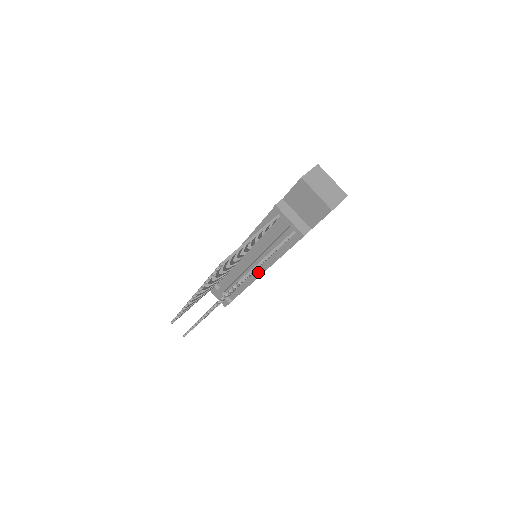
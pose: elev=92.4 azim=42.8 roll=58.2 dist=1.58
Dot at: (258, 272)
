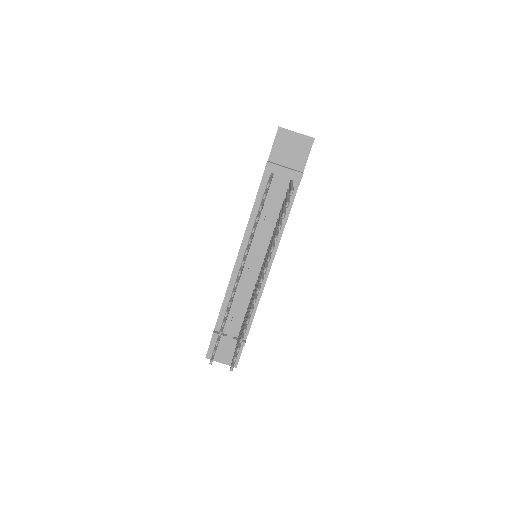
Dot at: occluded
